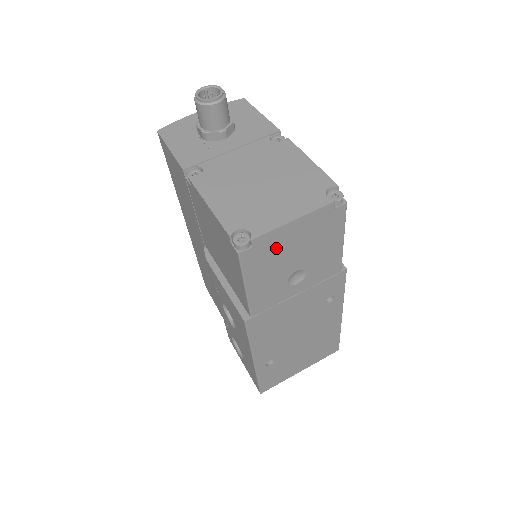
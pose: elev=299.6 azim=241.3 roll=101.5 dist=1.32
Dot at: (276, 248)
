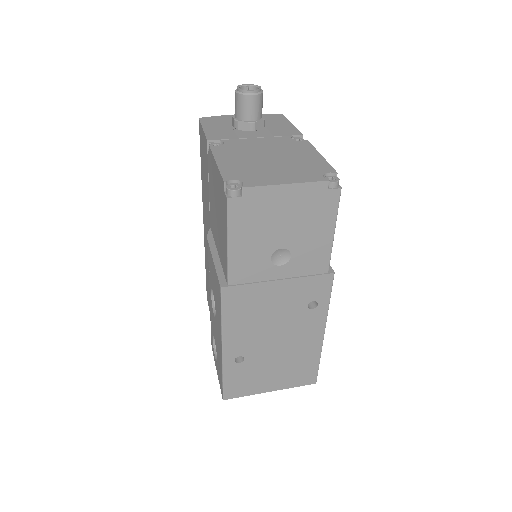
Dot at: (265, 209)
